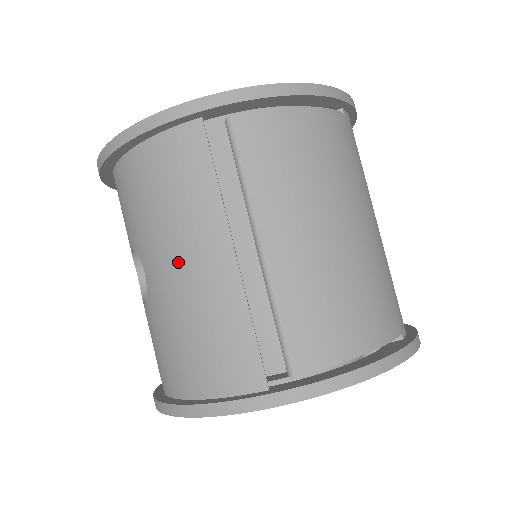
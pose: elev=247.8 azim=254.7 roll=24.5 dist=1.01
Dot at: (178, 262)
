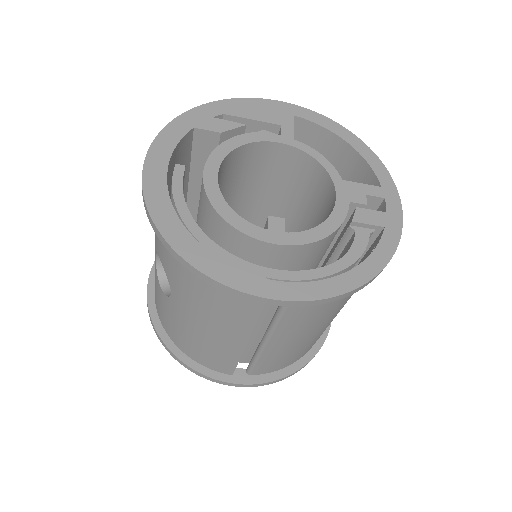
Dot at: (204, 325)
